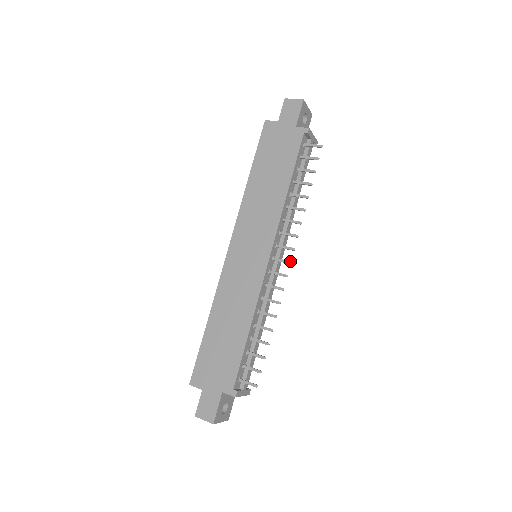
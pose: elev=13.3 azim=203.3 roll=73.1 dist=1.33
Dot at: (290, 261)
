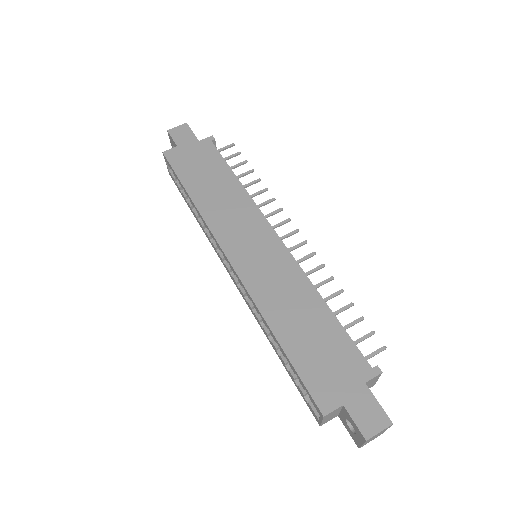
Dot at: (296, 229)
